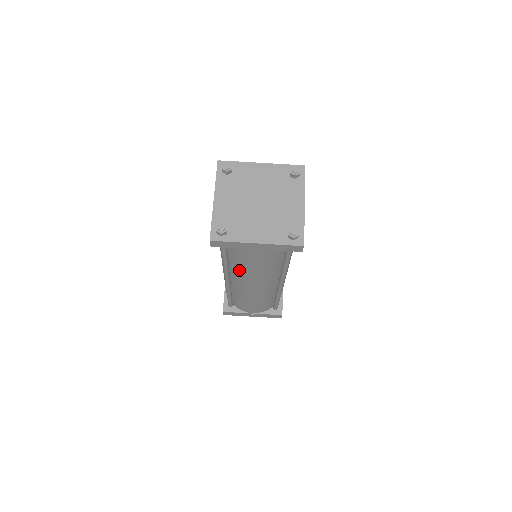
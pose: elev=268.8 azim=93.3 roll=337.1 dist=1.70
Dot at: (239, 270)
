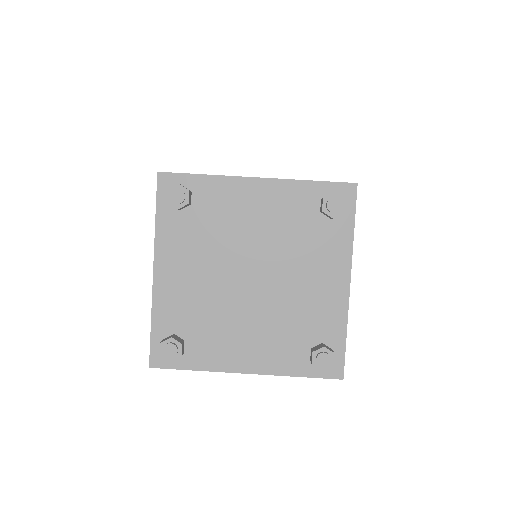
Dot at: occluded
